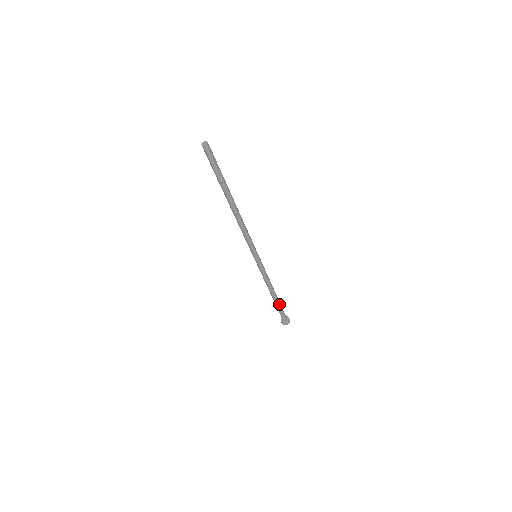
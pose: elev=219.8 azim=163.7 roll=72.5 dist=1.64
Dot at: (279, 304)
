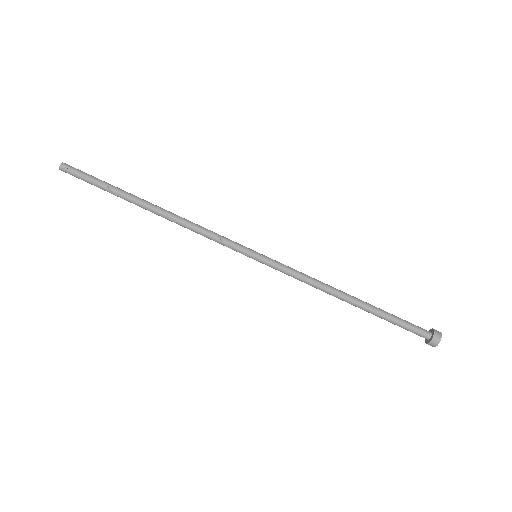
Dot at: (380, 312)
